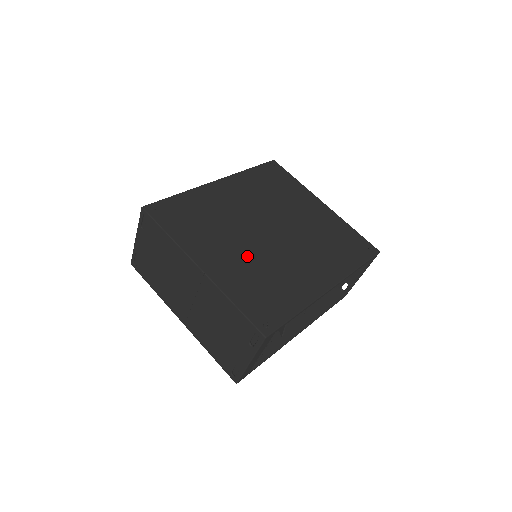
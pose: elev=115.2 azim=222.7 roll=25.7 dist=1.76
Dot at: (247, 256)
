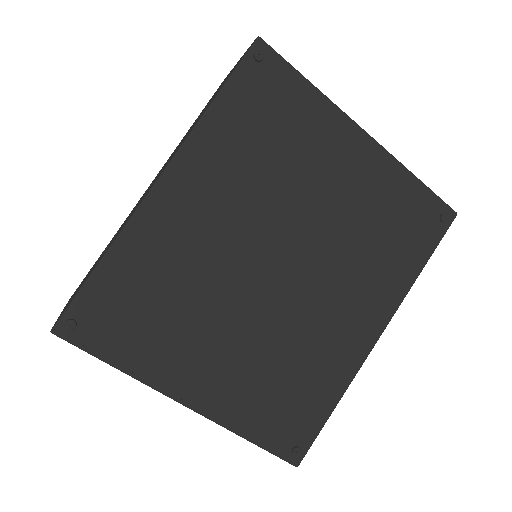
Dot at: (251, 344)
